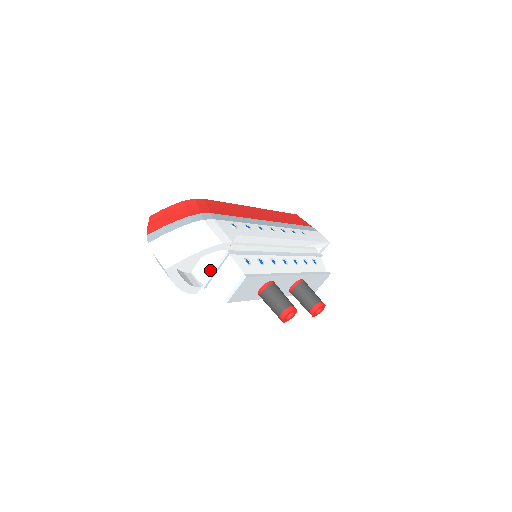
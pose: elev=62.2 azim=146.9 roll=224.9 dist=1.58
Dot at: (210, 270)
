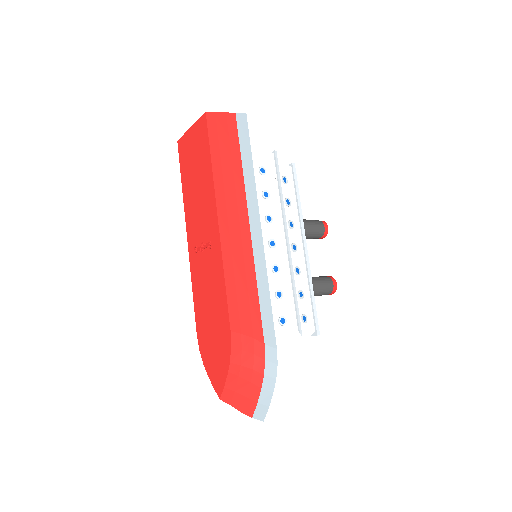
Dot at: occluded
